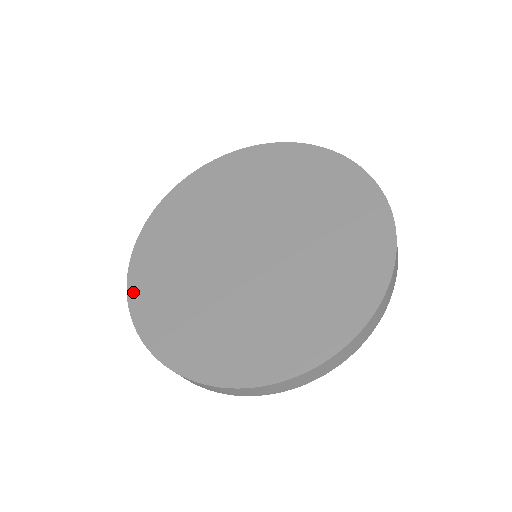
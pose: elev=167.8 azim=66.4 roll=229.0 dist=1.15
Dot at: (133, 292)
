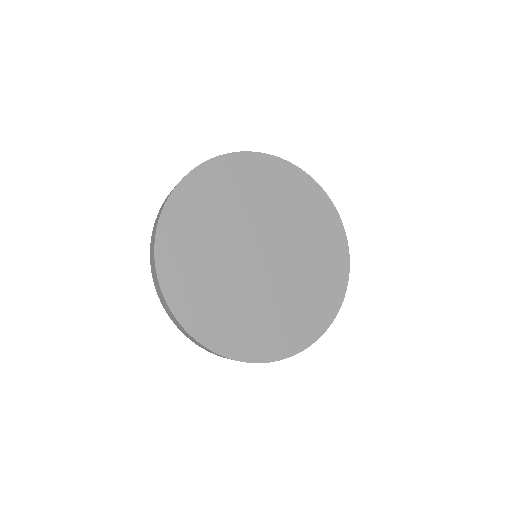
Dot at: (173, 303)
